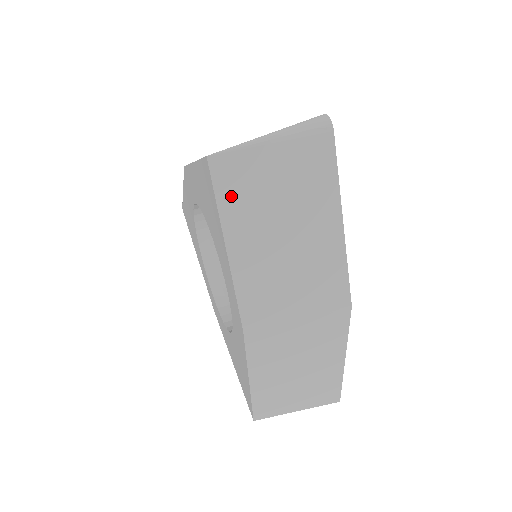
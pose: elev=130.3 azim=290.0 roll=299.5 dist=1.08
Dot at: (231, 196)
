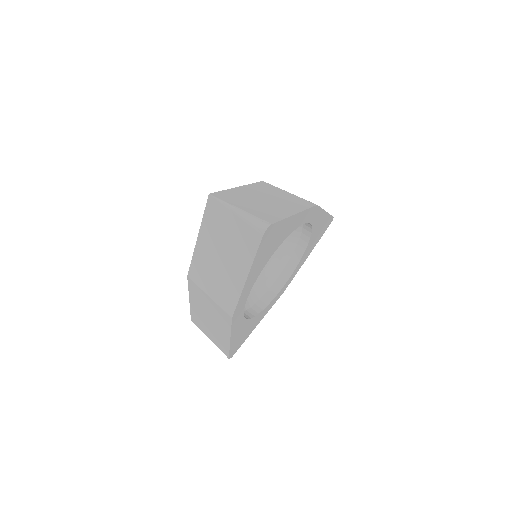
Dot at: (210, 219)
